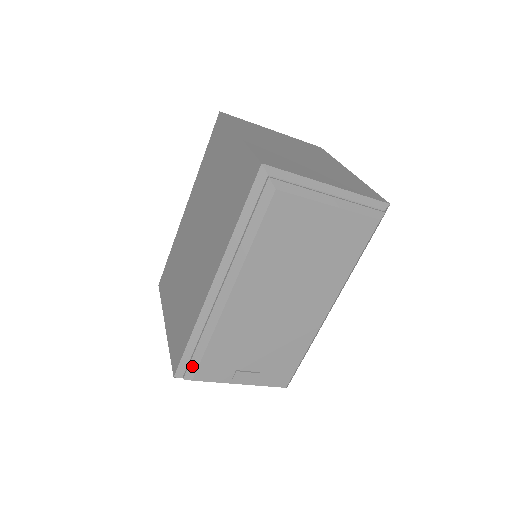
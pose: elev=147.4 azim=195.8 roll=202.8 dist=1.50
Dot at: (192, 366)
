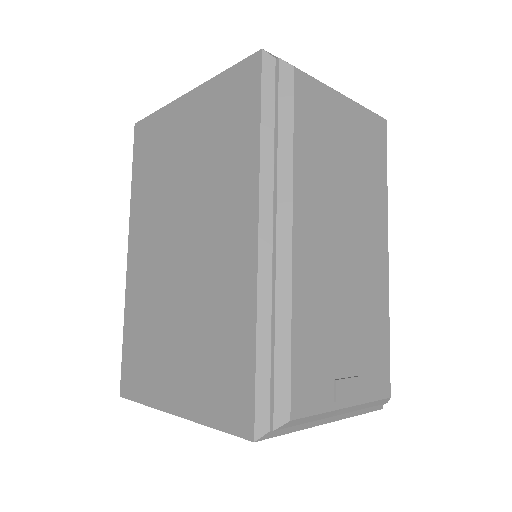
Dot at: (280, 393)
